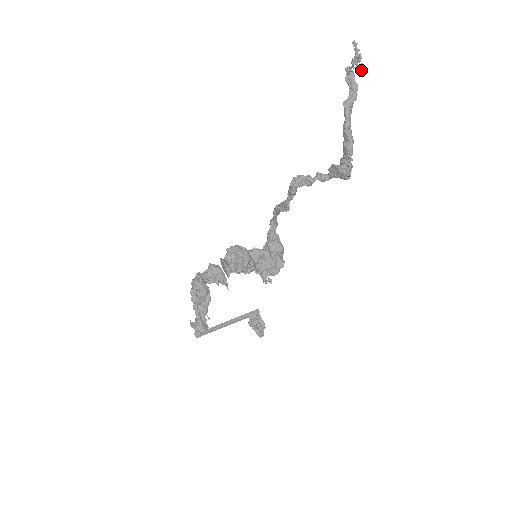
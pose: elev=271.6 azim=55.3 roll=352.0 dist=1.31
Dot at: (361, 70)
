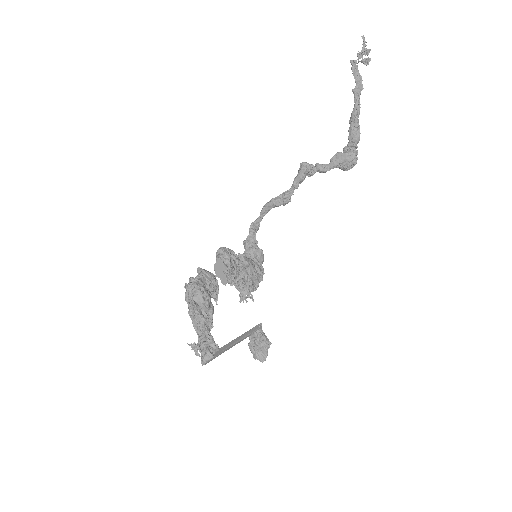
Dot at: (368, 63)
